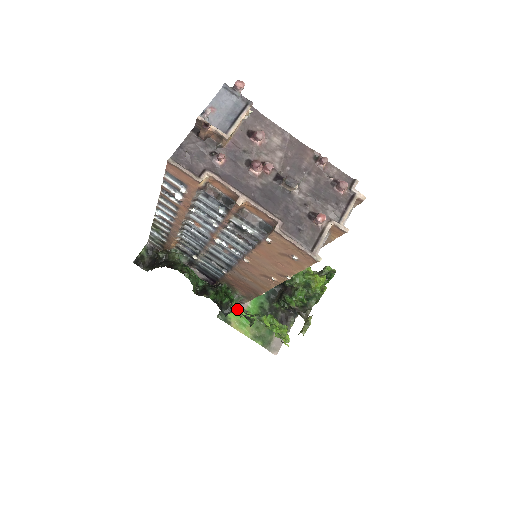
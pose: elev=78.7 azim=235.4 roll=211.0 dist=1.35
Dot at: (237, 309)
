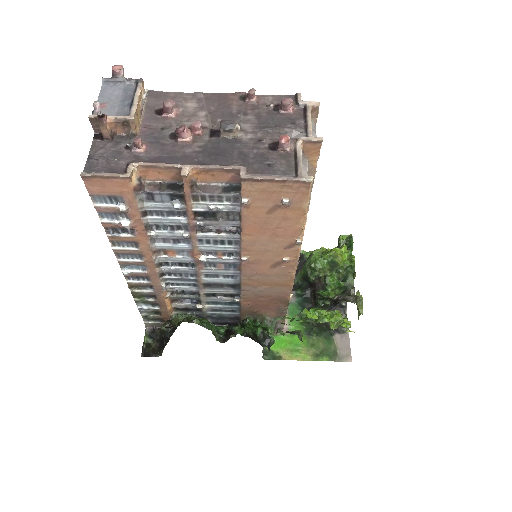
Dot at: (279, 339)
